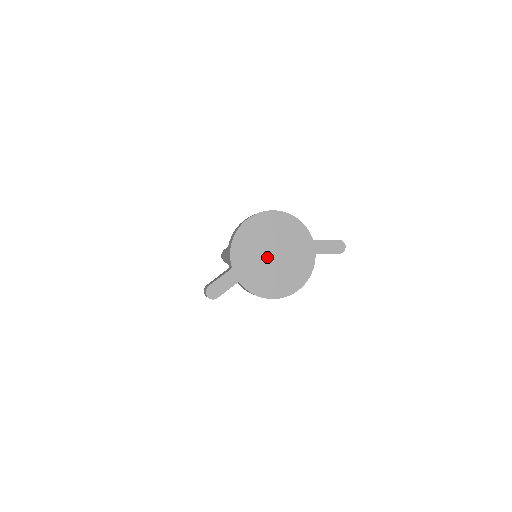
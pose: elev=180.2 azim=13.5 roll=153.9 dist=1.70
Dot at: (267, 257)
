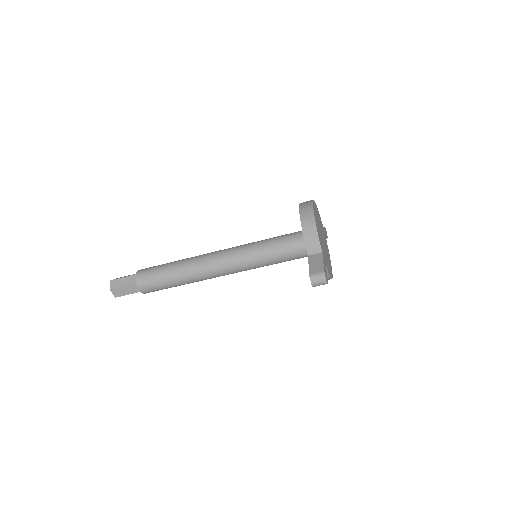
Dot at: occluded
